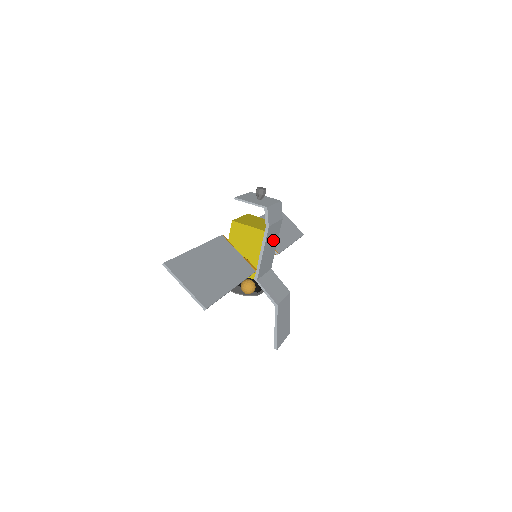
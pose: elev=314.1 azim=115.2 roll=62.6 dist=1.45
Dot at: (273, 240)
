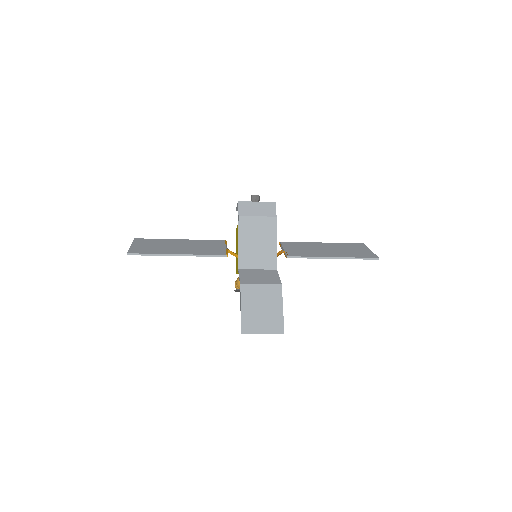
Dot at: (262, 235)
